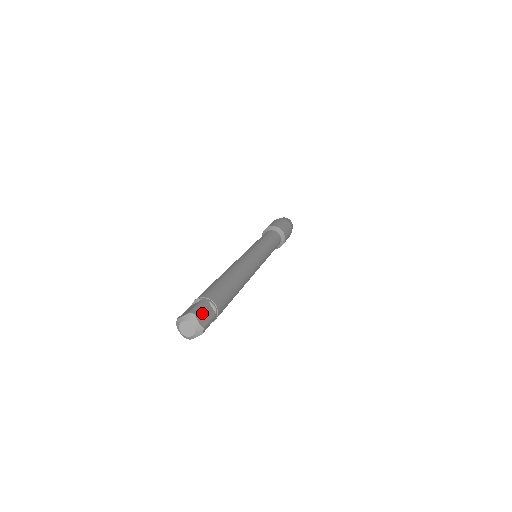
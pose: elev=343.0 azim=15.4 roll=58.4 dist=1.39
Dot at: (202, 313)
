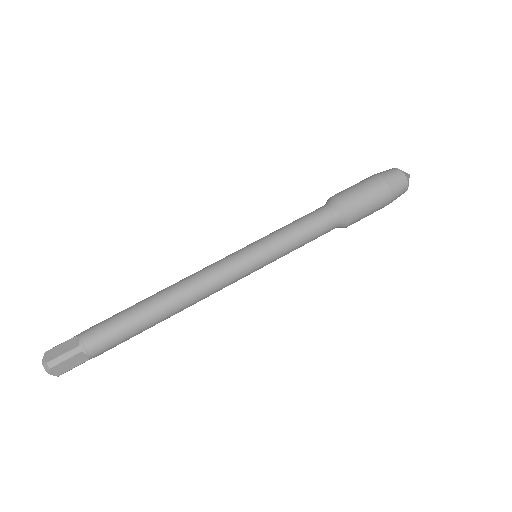
Dot at: (63, 364)
